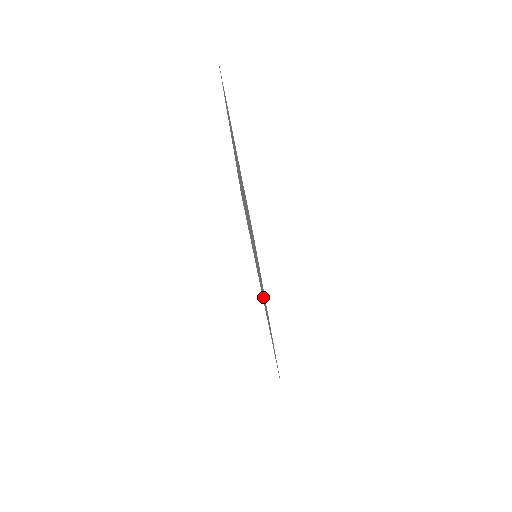
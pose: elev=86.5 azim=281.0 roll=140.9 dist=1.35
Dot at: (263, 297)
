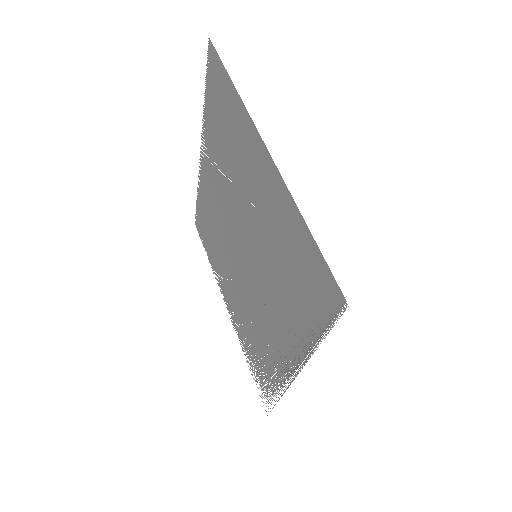
Dot at: (266, 191)
